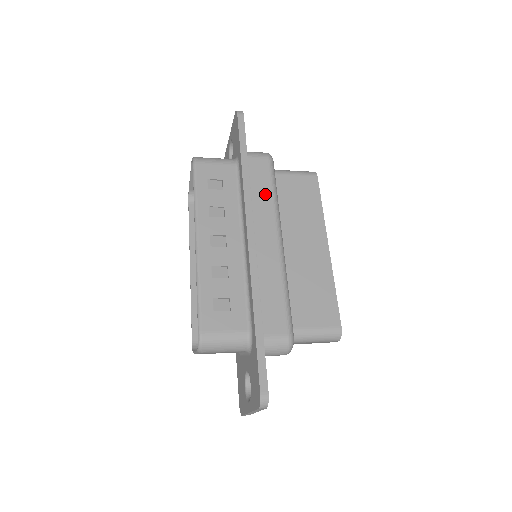
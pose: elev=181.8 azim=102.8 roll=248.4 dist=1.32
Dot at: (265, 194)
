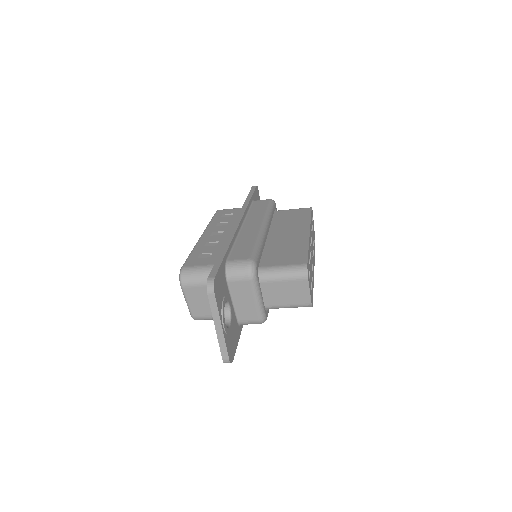
Dot at: (260, 211)
